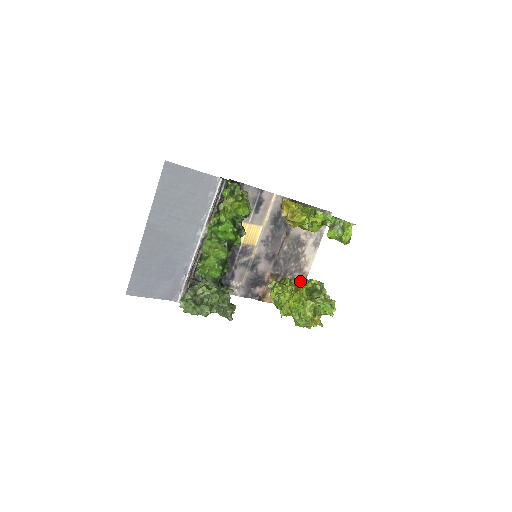
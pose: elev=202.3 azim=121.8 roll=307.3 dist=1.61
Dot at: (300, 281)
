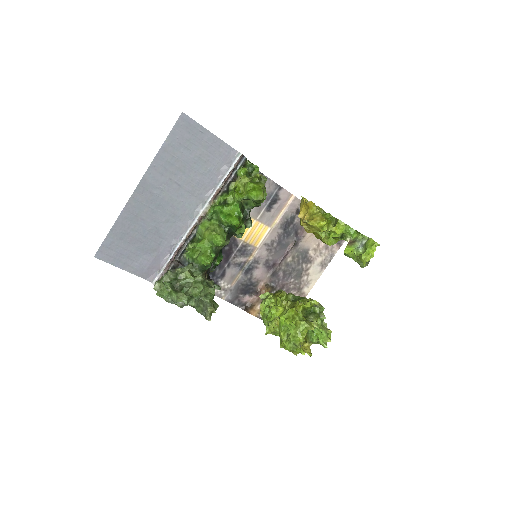
Dot at: (298, 298)
